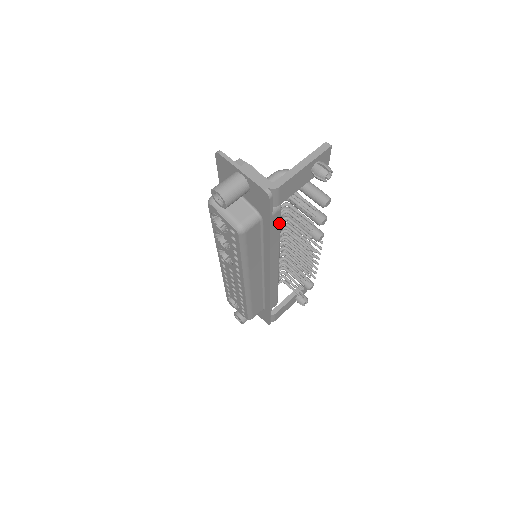
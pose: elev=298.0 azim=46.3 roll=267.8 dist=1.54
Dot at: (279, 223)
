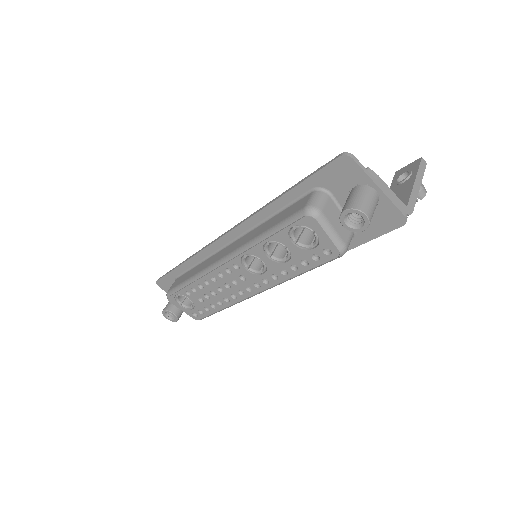
Dot at: occluded
